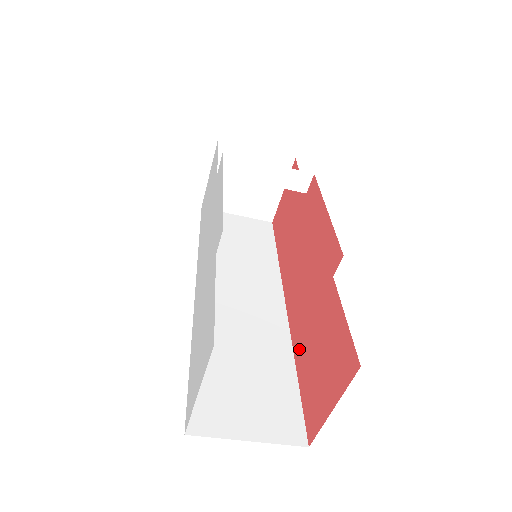
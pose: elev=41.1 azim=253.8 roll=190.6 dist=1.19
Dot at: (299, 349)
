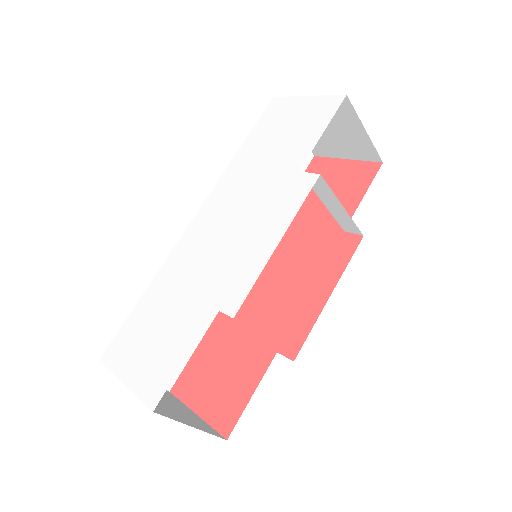
Dot at: (220, 326)
